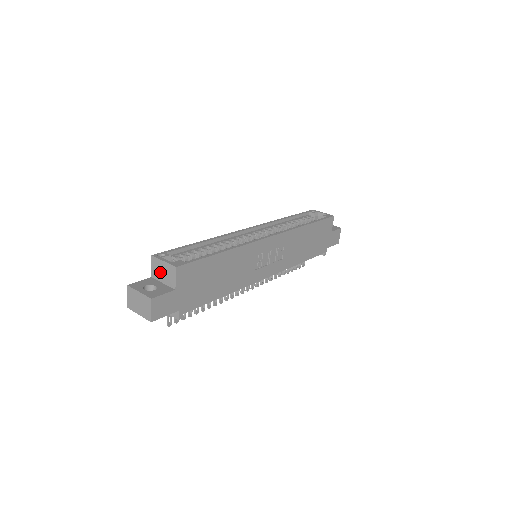
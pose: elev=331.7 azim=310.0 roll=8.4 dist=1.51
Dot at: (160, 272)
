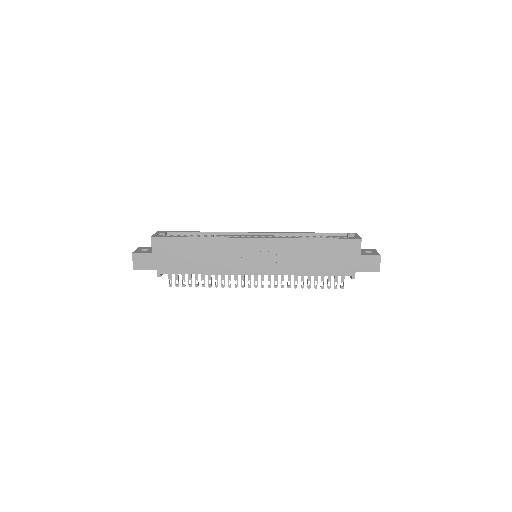
Dot at: occluded
